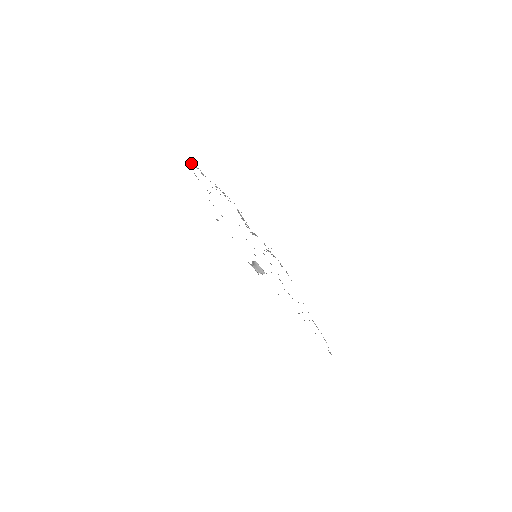
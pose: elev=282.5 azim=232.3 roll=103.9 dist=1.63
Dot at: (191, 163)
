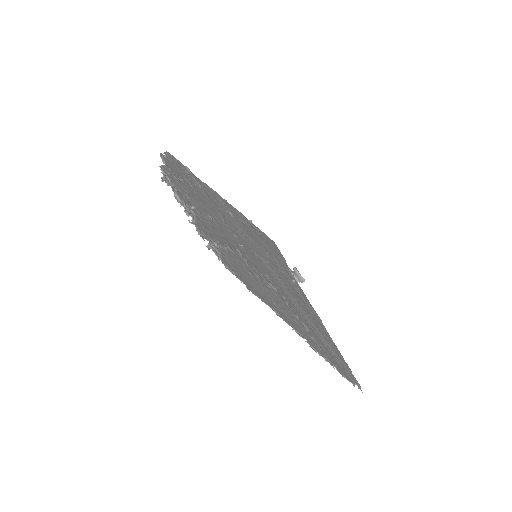
Dot at: (164, 153)
